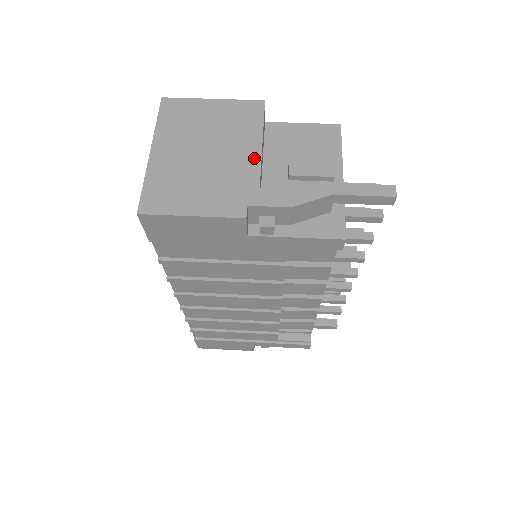
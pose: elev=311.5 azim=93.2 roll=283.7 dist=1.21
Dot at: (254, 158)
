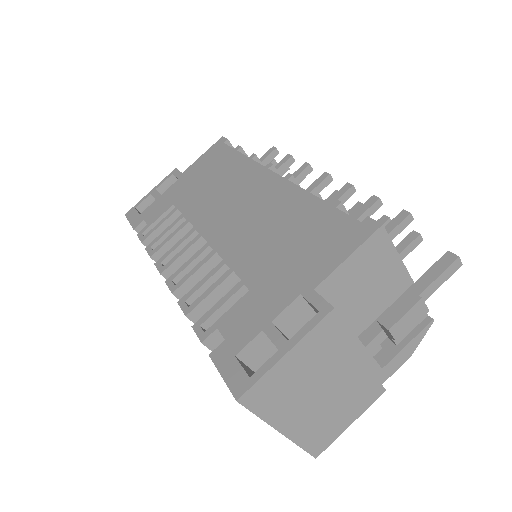
Dot at: (364, 358)
